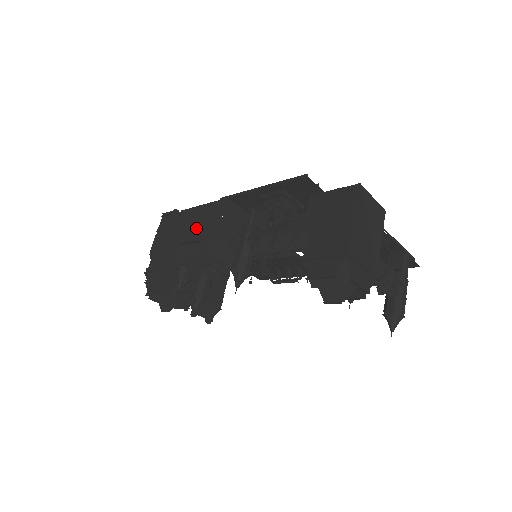
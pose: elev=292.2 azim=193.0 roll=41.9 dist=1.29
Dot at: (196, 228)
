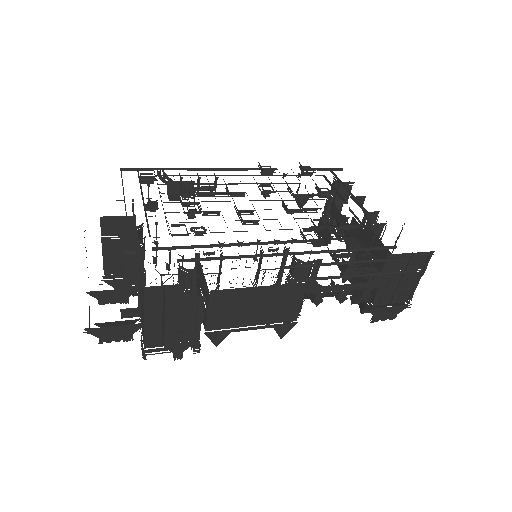
Dot at: (257, 314)
